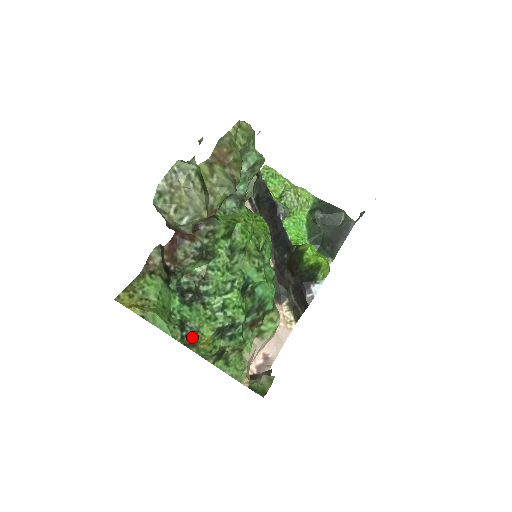
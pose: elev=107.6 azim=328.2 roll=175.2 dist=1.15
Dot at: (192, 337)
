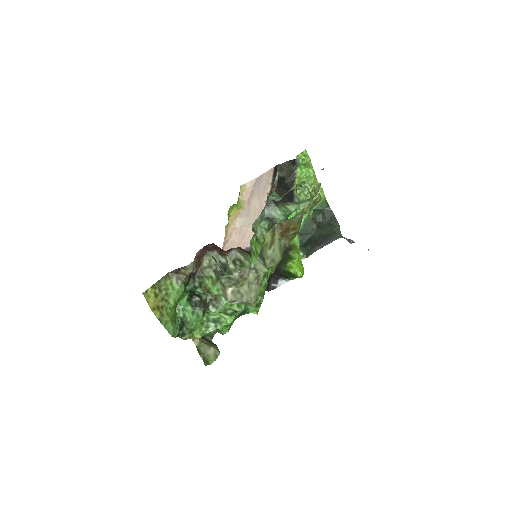
Dot at: (185, 336)
